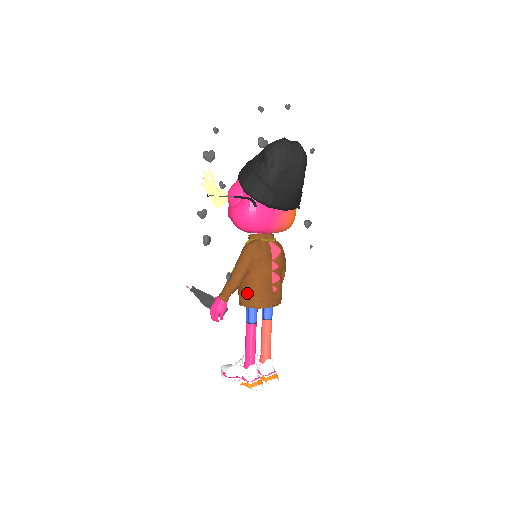
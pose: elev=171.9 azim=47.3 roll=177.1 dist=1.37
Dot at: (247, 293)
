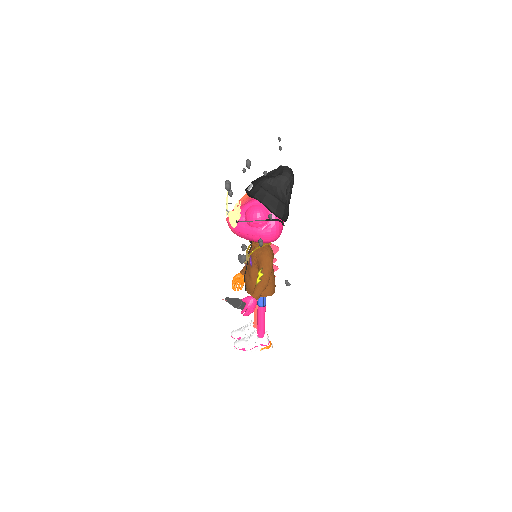
Dot at: (266, 287)
